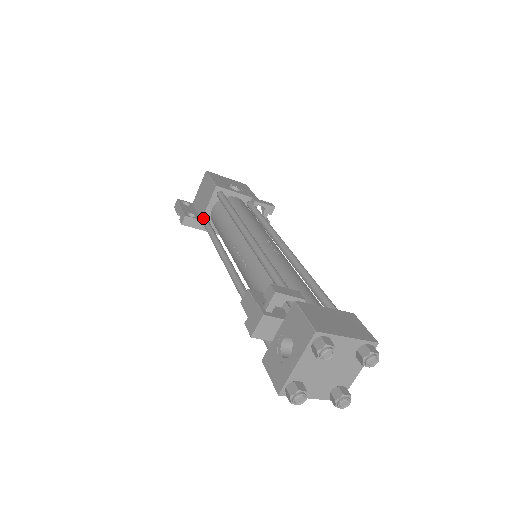
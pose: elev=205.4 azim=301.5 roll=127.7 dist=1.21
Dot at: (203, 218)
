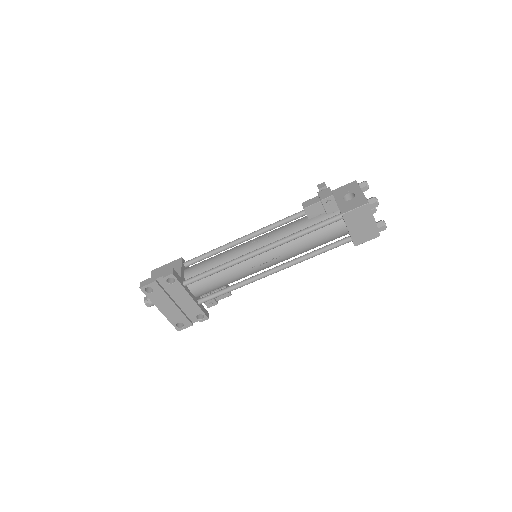
Dot at: (181, 277)
